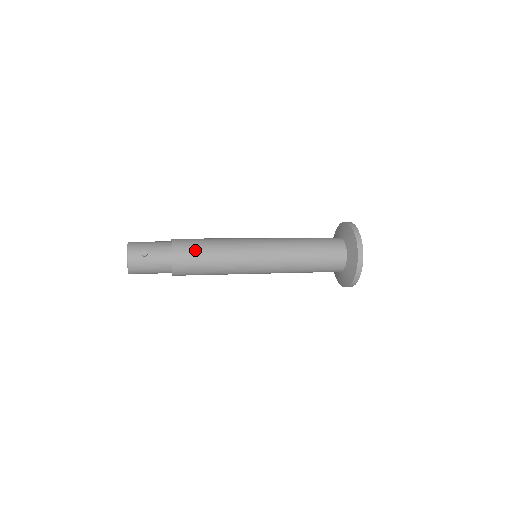
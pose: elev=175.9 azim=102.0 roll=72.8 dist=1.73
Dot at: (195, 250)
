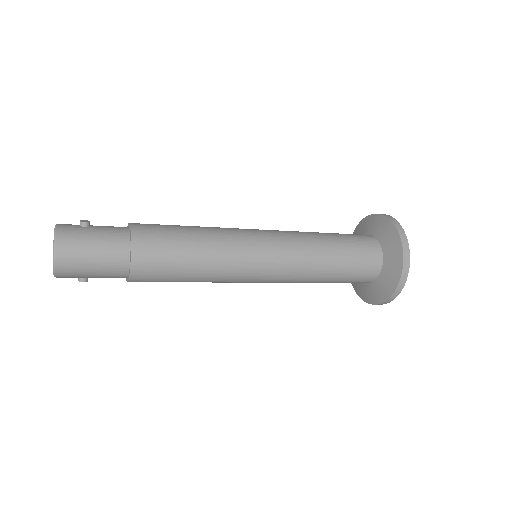
Dot at: (165, 225)
